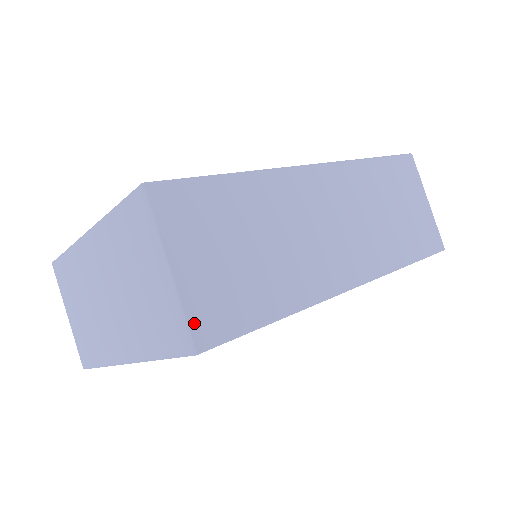
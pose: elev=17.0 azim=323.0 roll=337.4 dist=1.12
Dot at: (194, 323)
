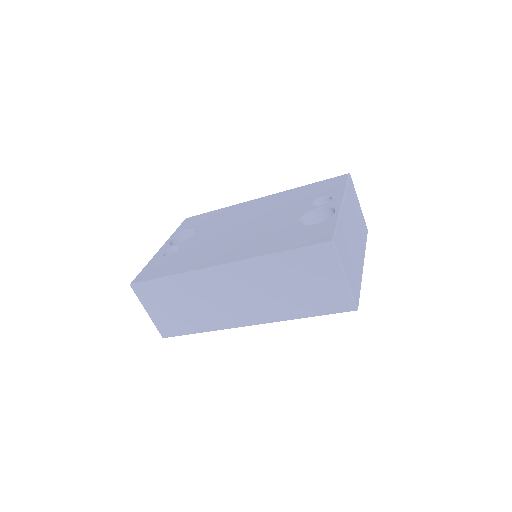
Dot at: (160, 330)
